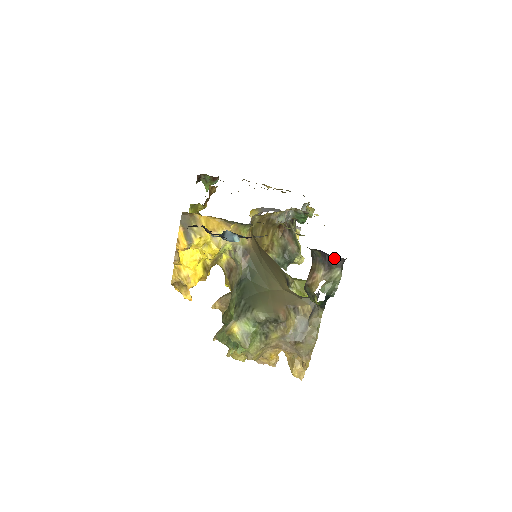
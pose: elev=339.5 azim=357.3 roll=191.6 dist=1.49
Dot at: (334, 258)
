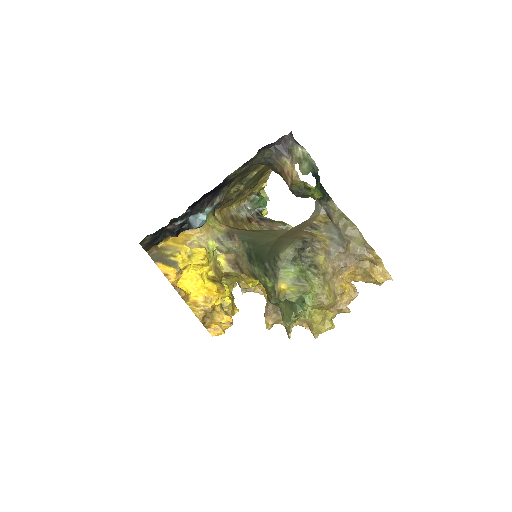
Dot at: (282, 141)
